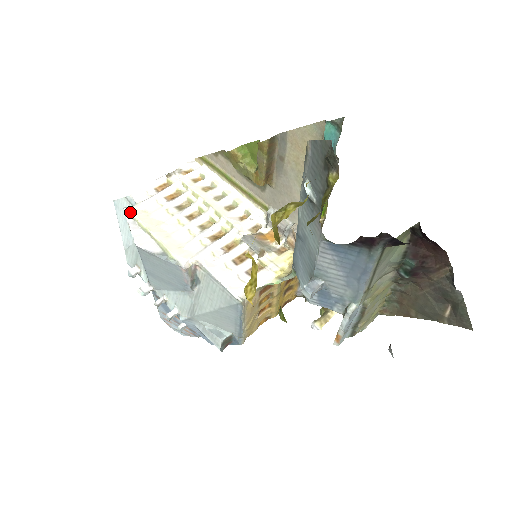
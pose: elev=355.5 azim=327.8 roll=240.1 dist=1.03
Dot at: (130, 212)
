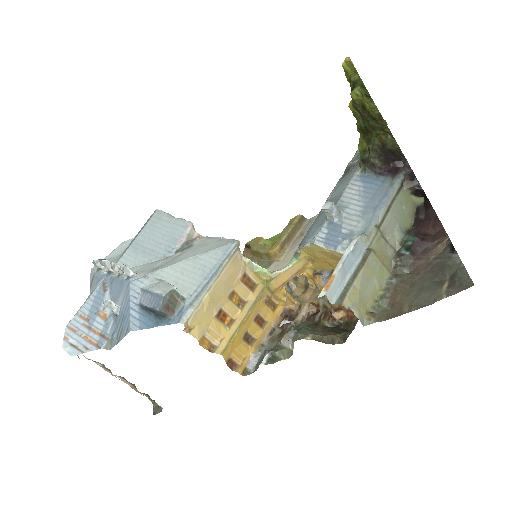
Dot at: occluded
